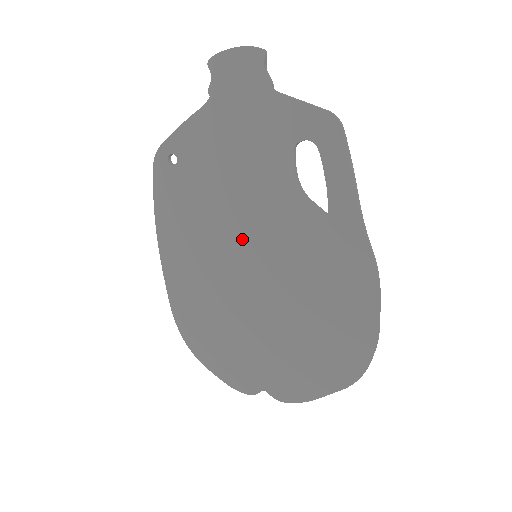
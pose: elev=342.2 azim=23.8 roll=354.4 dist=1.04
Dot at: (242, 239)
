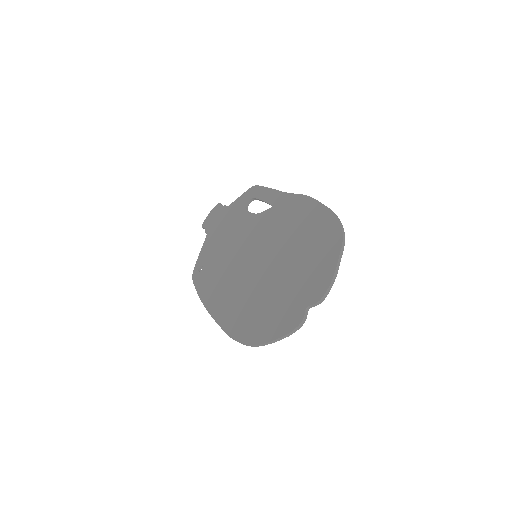
Dot at: (245, 257)
